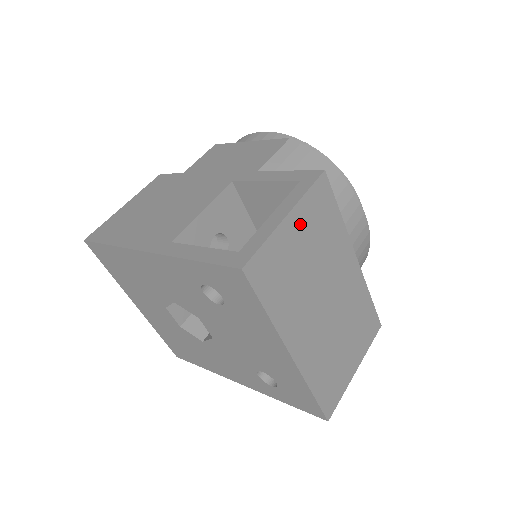
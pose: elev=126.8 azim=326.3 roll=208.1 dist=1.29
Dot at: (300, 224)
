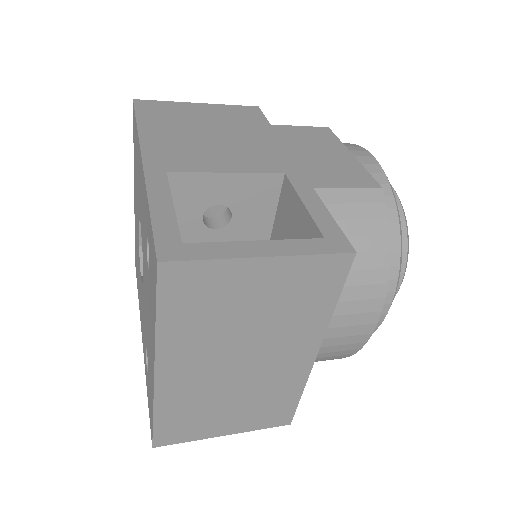
Dot at: (274, 277)
